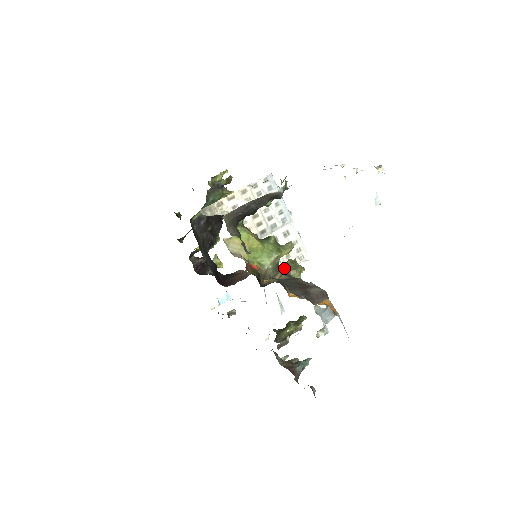
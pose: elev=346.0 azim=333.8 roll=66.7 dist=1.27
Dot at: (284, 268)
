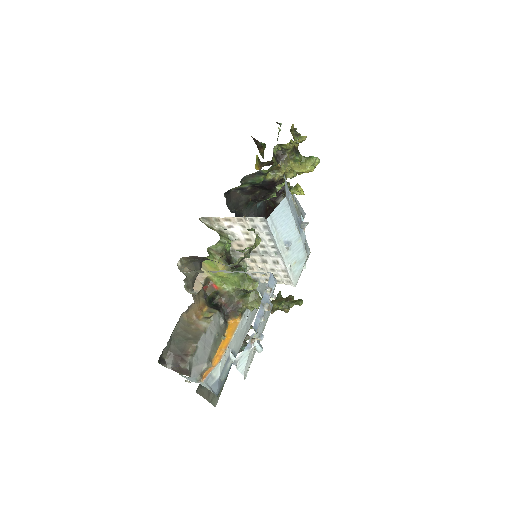
Dot at: (243, 297)
